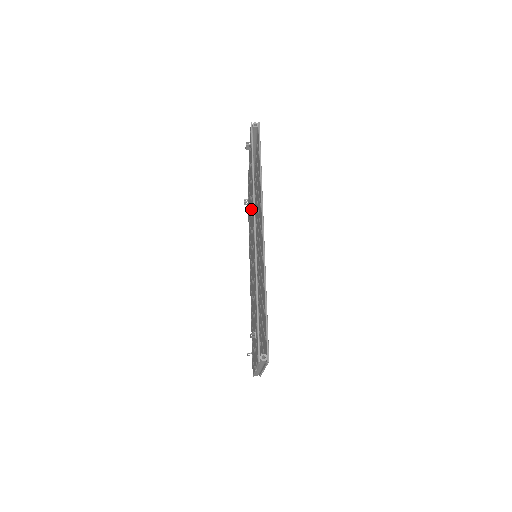
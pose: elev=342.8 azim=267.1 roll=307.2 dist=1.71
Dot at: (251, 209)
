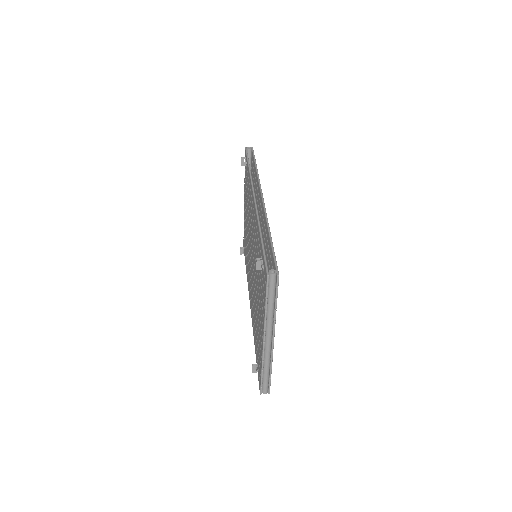
Dot at: (249, 212)
